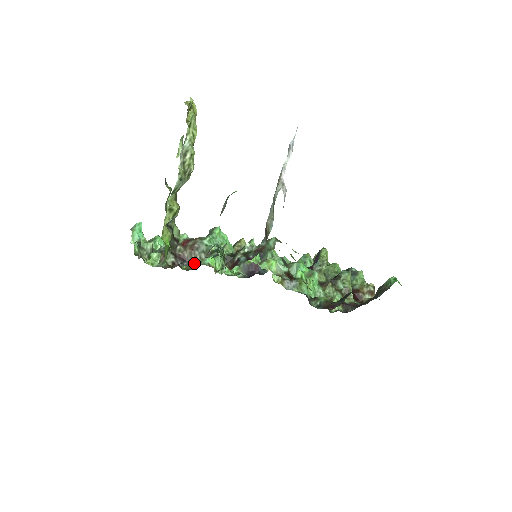
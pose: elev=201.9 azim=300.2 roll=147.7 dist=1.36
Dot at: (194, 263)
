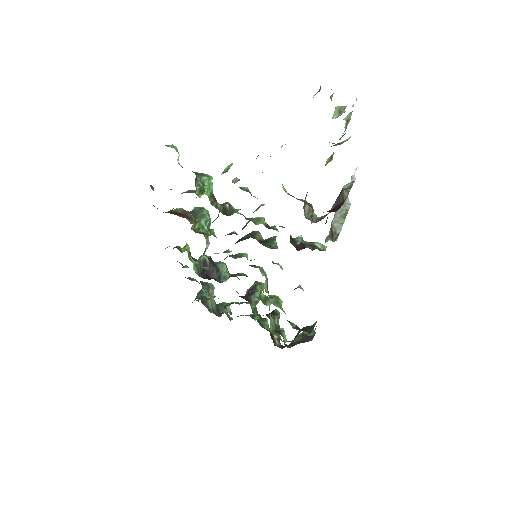
Dot at: (201, 230)
